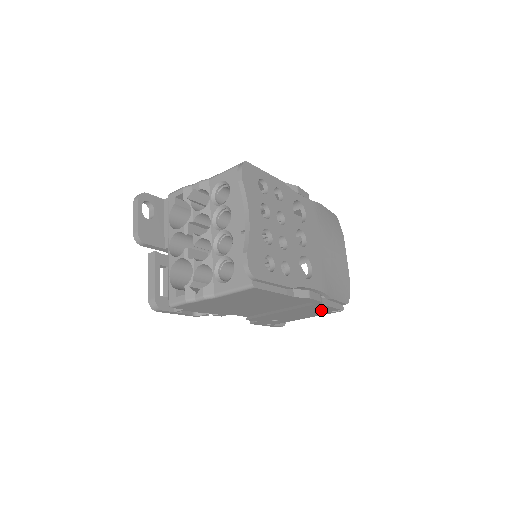
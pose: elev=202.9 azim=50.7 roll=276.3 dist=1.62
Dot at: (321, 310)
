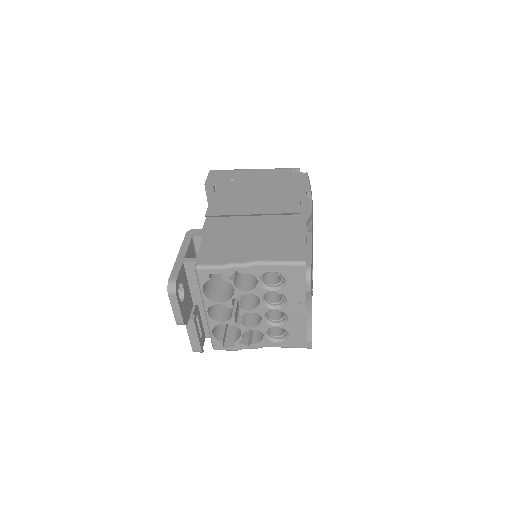
Dot at: occluded
